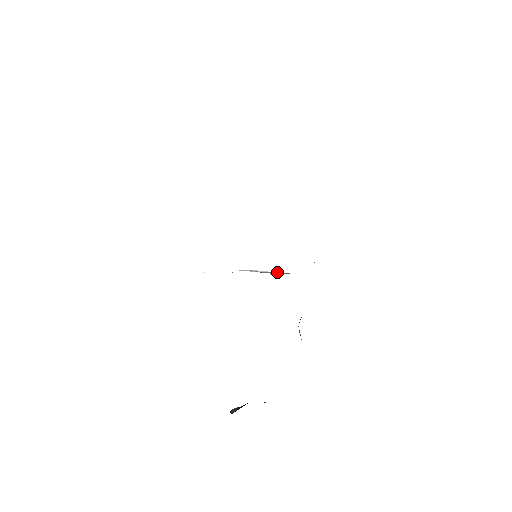
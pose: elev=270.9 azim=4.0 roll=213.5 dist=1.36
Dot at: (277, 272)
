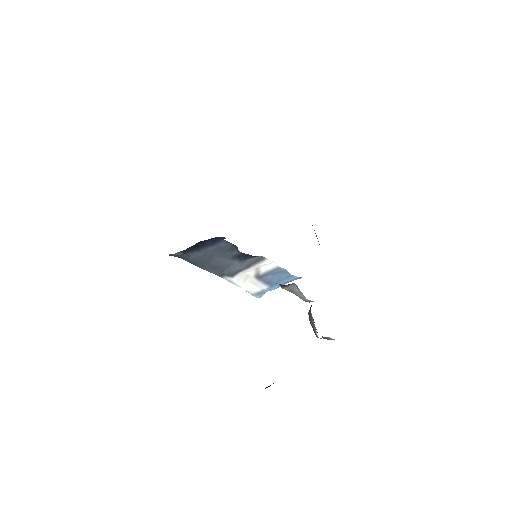
Dot at: (274, 277)
